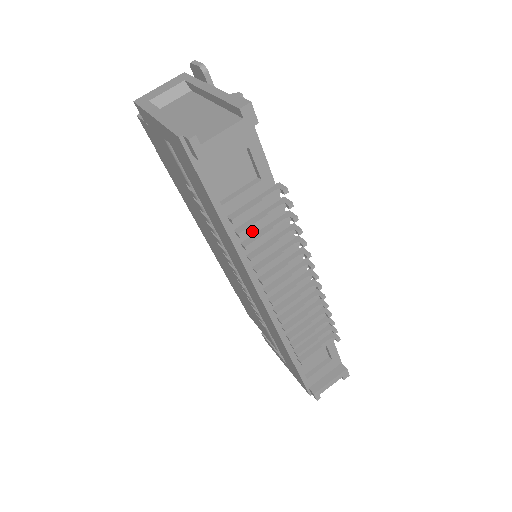
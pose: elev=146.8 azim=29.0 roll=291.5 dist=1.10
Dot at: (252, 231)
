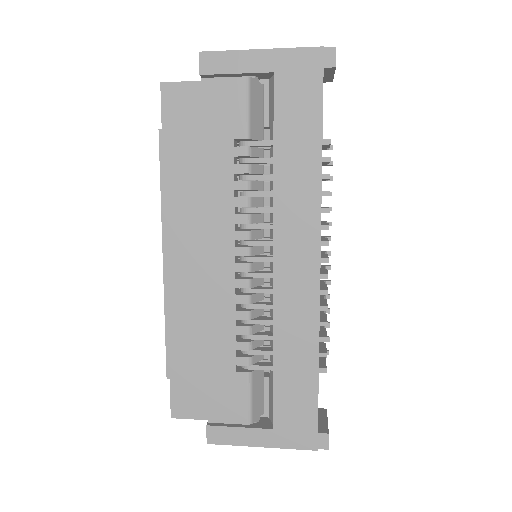
Dot at: occluded
